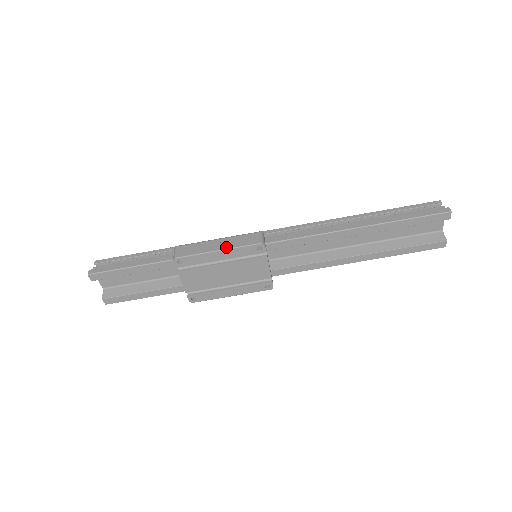
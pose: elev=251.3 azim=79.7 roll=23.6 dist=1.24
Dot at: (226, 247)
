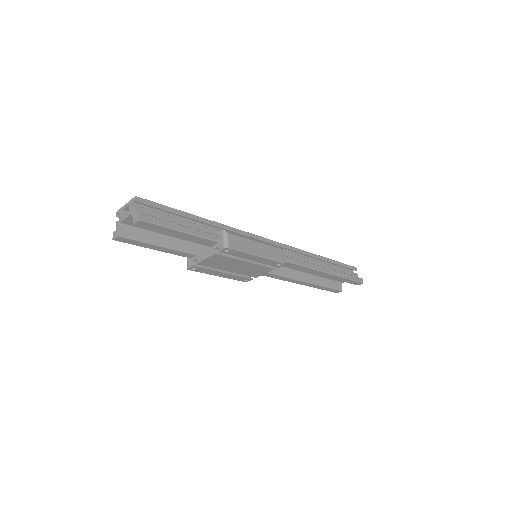
Dot at: (264, 255)
